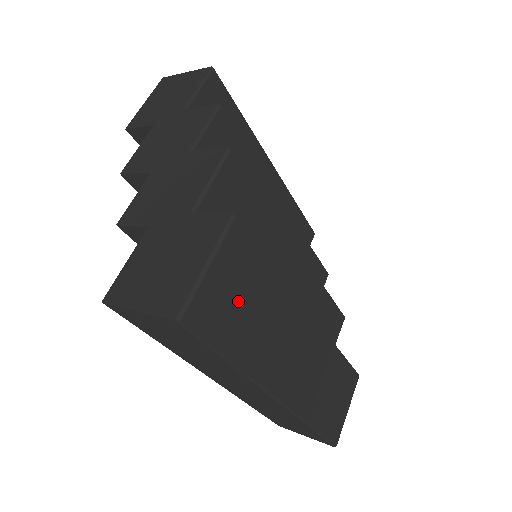
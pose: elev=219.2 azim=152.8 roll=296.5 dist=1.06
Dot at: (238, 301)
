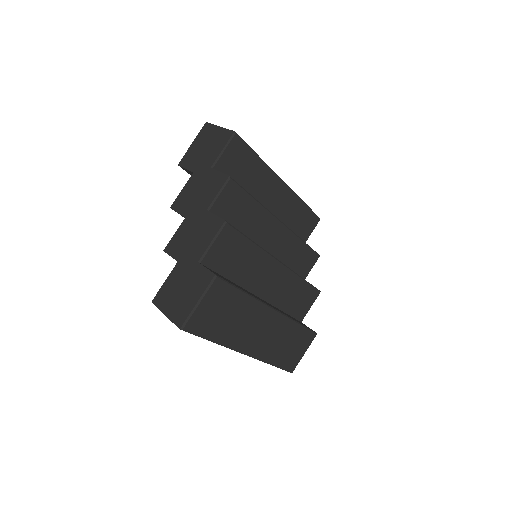
Dot at: (218, 314)
